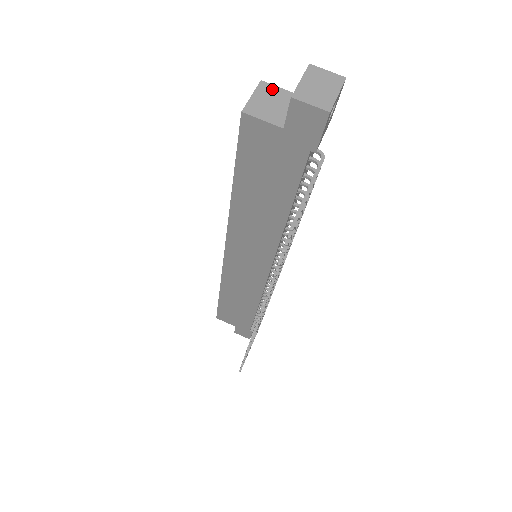
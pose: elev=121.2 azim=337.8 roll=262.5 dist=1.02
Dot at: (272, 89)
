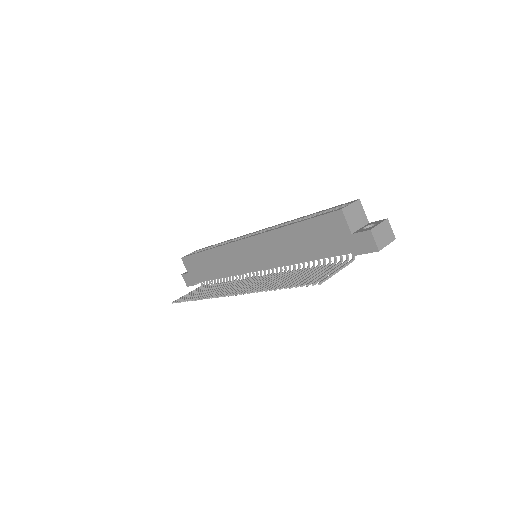
Dot at: (361, 208)
